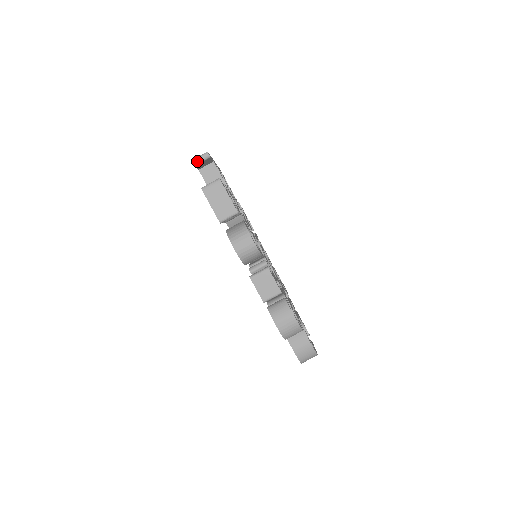
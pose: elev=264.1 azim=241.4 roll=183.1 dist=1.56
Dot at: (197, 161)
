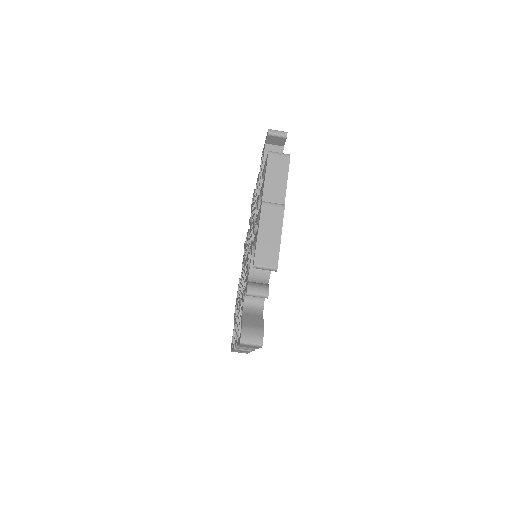
Dot at: occluded
